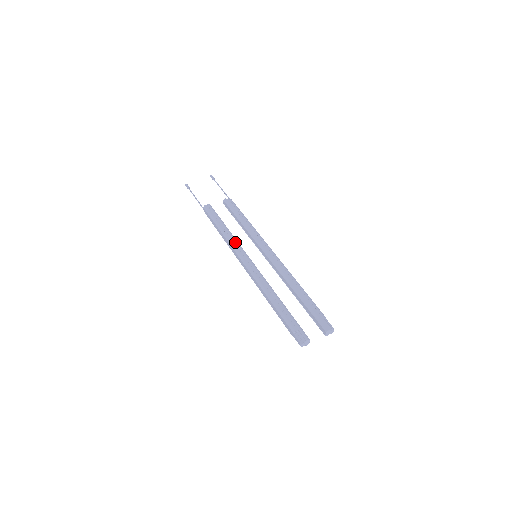
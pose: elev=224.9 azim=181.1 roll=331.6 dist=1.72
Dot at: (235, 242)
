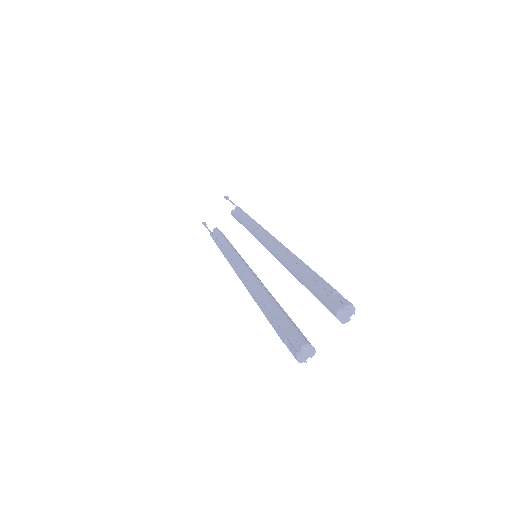
Dot at: (231, 253)
